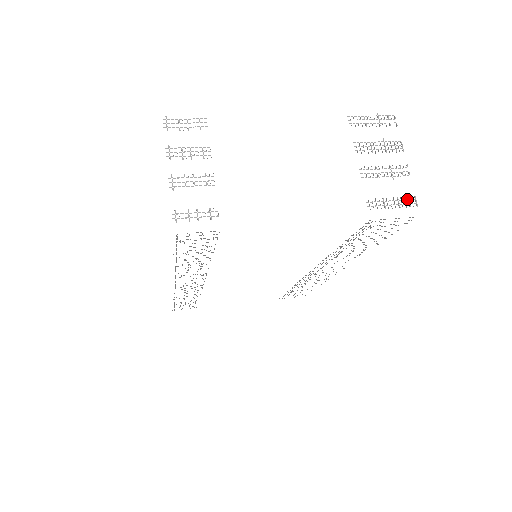
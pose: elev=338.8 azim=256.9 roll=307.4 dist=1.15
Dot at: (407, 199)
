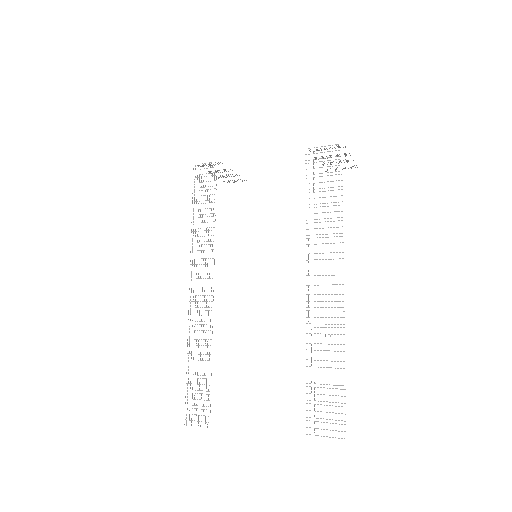
Dot at: (339, 147)
